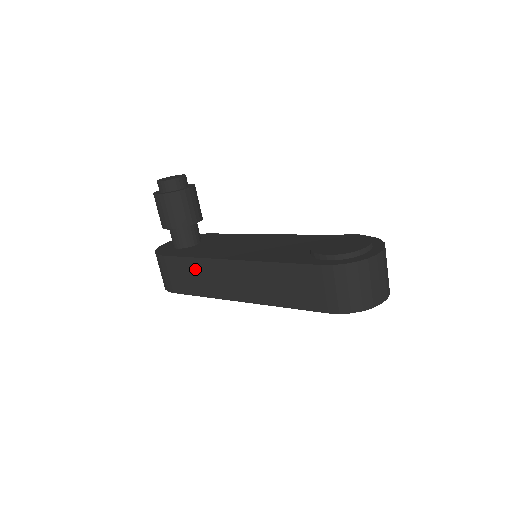
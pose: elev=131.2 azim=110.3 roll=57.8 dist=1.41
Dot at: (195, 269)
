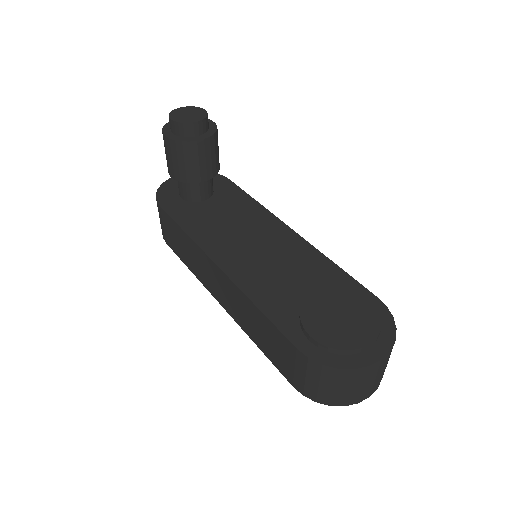
Dot at: (185, 242)
